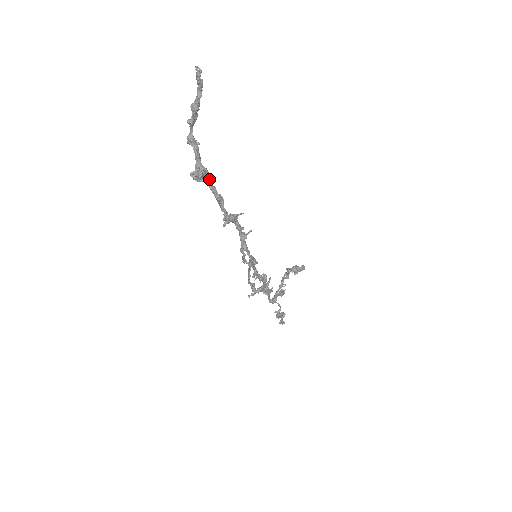
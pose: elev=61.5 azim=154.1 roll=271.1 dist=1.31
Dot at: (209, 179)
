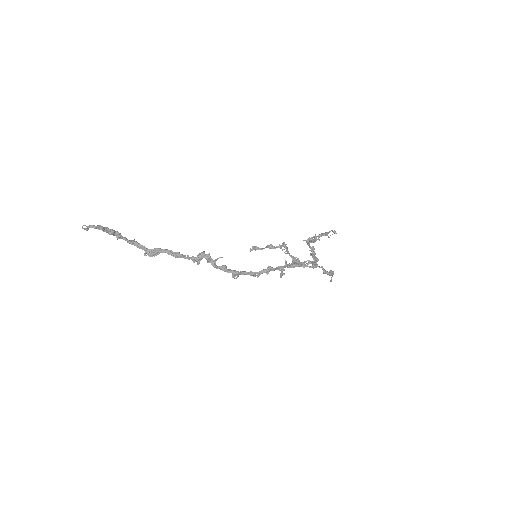
Dot at: (162, 250)
